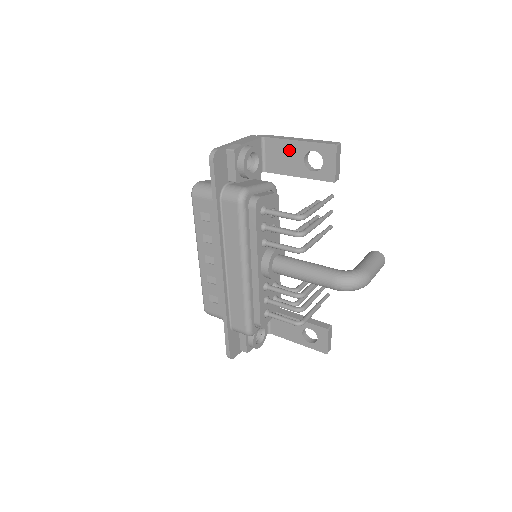
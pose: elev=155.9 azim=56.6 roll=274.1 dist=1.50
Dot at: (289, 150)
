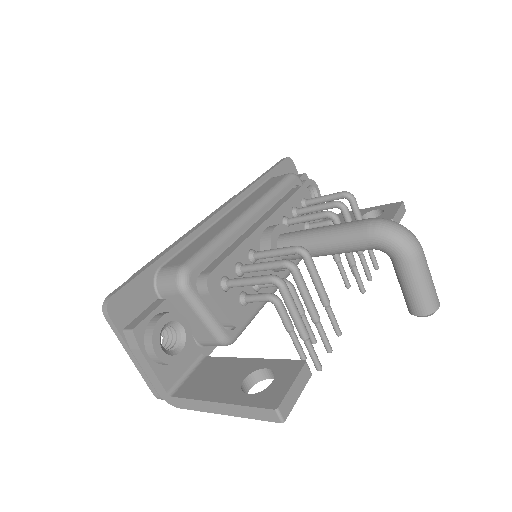
Dot at: occluded
